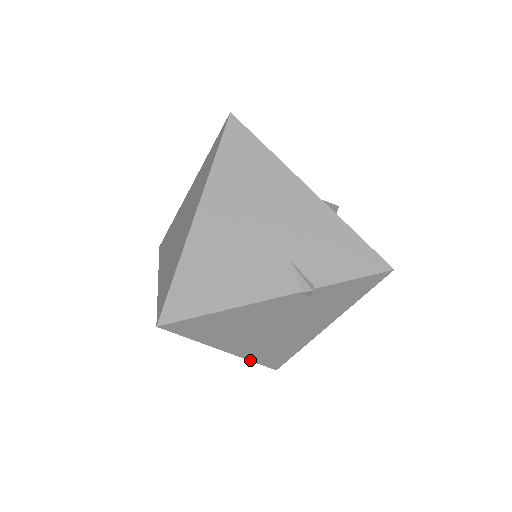
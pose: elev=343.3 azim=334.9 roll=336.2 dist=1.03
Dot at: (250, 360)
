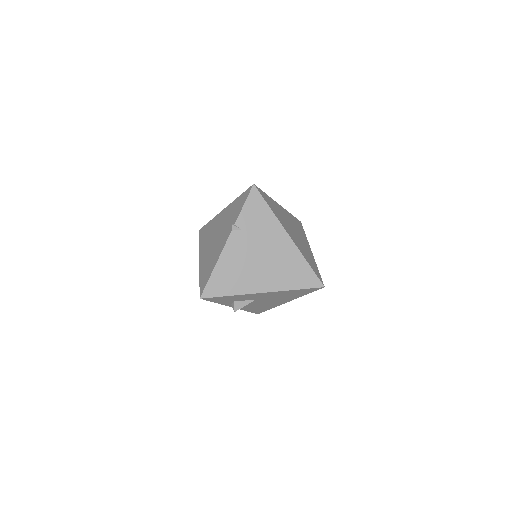
Dot at: (289, 290)
